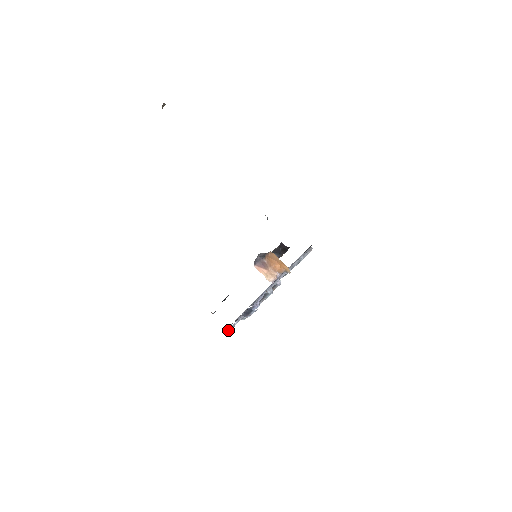
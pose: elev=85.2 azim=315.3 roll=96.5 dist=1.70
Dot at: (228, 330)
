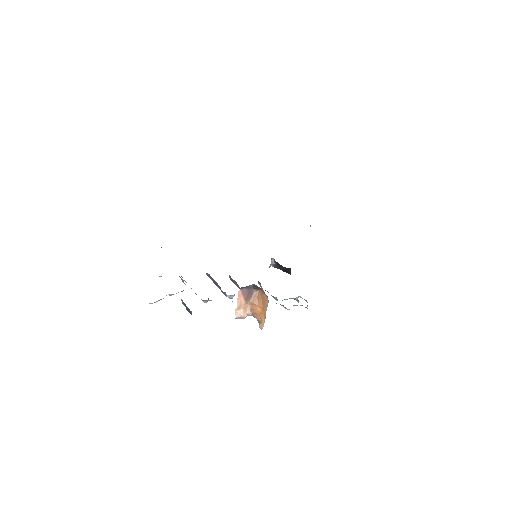
Dot at: occluded
